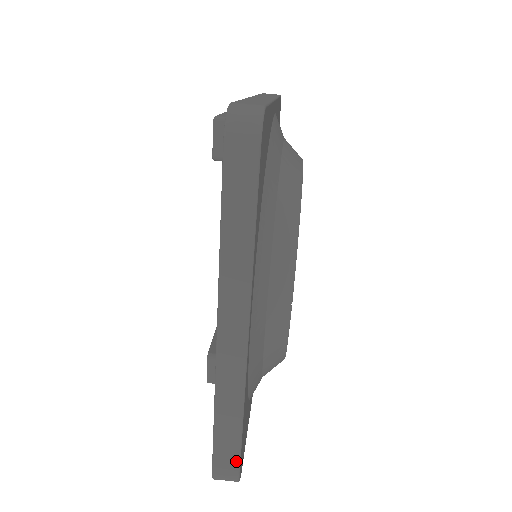
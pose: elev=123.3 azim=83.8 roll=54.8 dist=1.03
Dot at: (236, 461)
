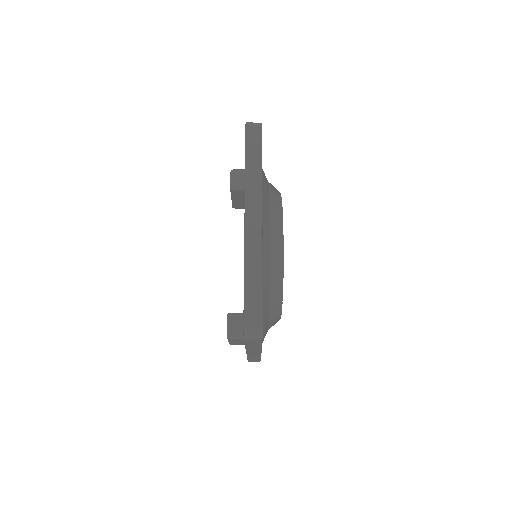
Dot at: (260, 307)
